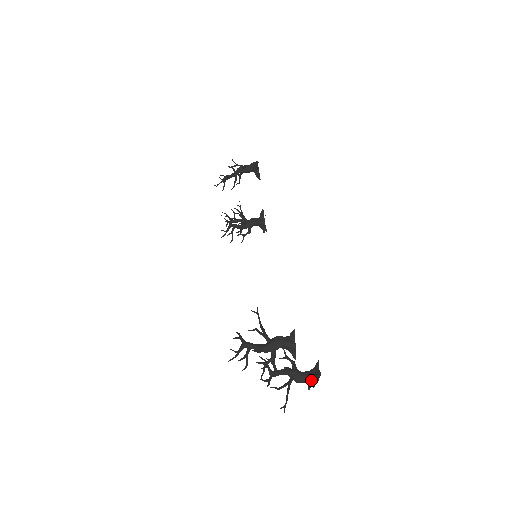
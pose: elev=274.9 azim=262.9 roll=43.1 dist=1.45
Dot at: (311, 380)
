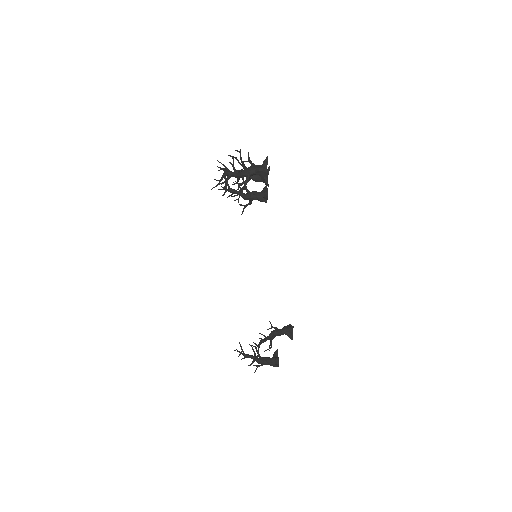
Dot at: (286, 334)
